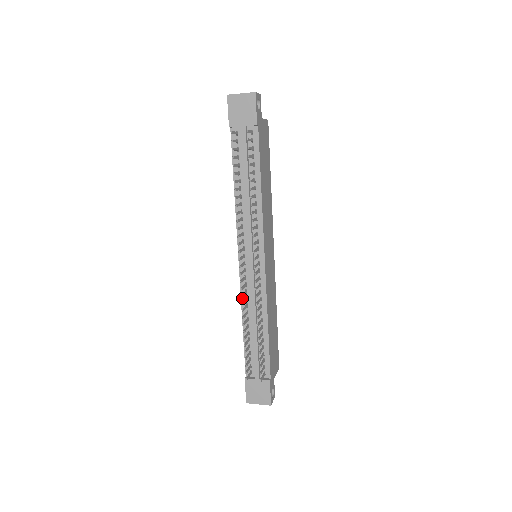
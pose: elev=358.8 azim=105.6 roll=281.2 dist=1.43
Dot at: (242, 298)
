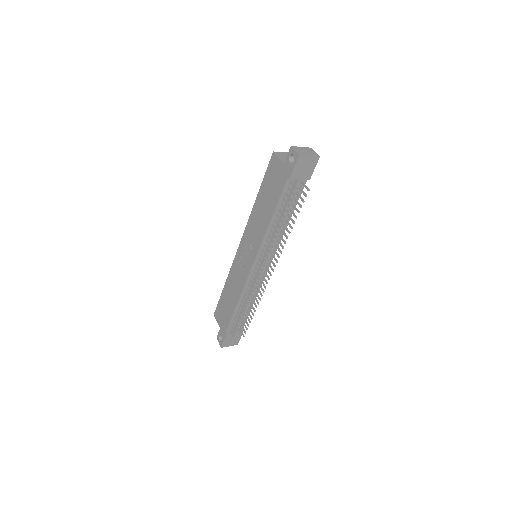
Dot at: (244, 289)
